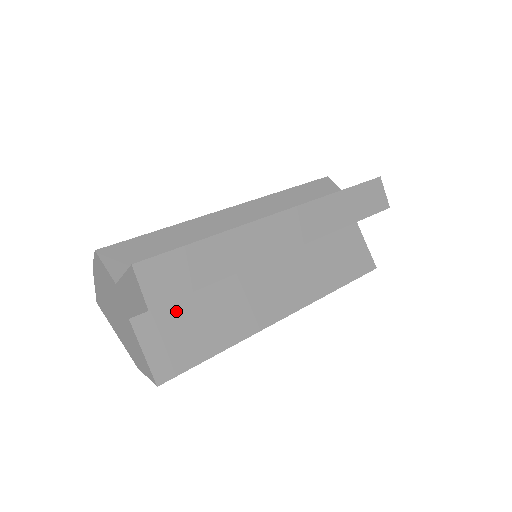
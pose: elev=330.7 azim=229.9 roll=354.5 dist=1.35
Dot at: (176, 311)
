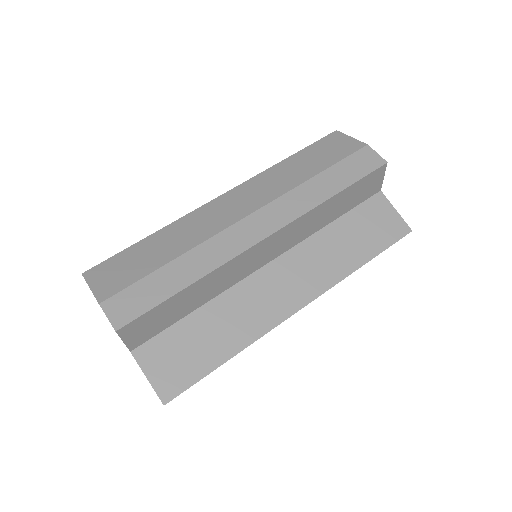
Dot at: occluded
